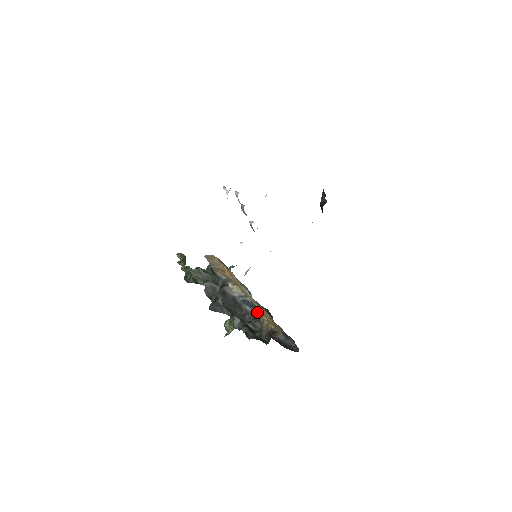
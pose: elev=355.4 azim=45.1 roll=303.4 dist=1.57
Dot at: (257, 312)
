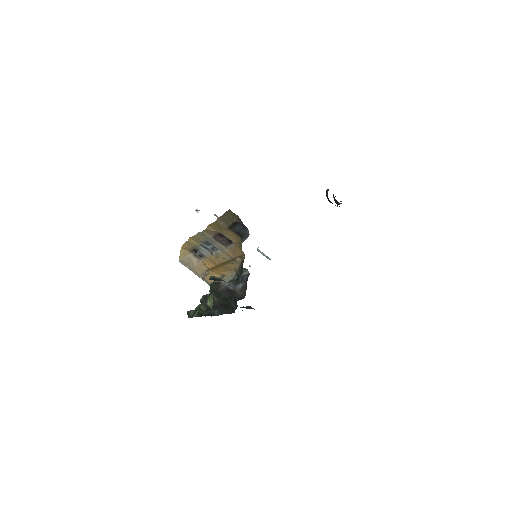
Dot at: (247, 278)
